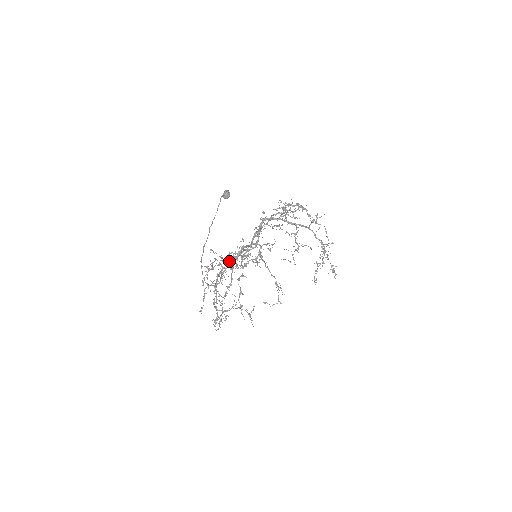
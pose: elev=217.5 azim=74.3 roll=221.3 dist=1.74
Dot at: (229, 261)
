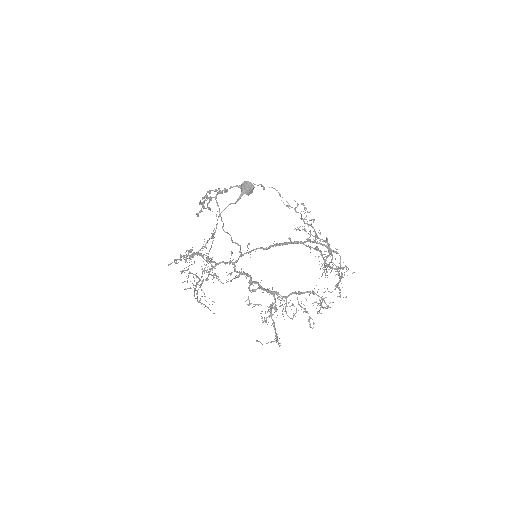
Dot at: occluded
